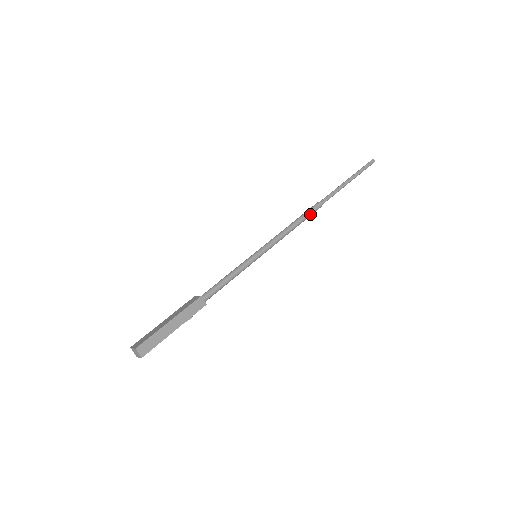
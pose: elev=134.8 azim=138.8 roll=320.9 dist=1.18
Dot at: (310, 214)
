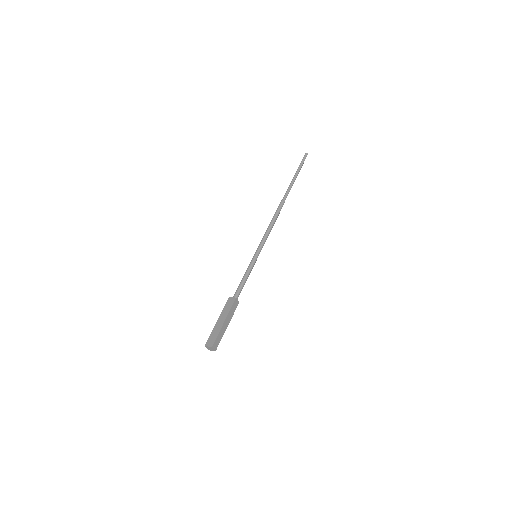
Dot at: (279, 212)
